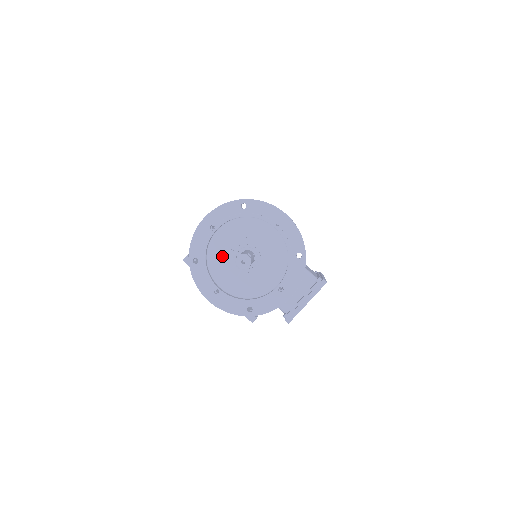
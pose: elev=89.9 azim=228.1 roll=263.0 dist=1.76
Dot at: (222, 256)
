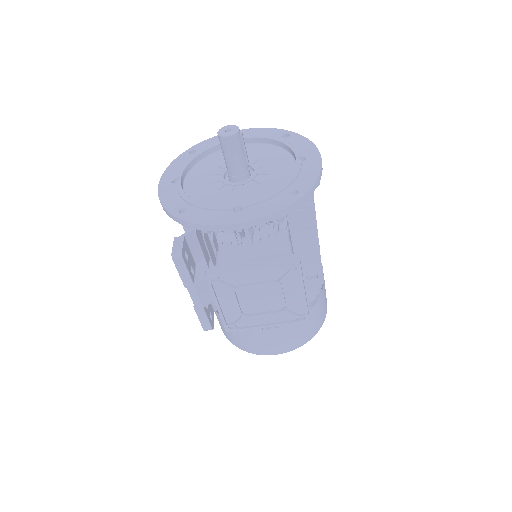
Dot at: (219, 163)
